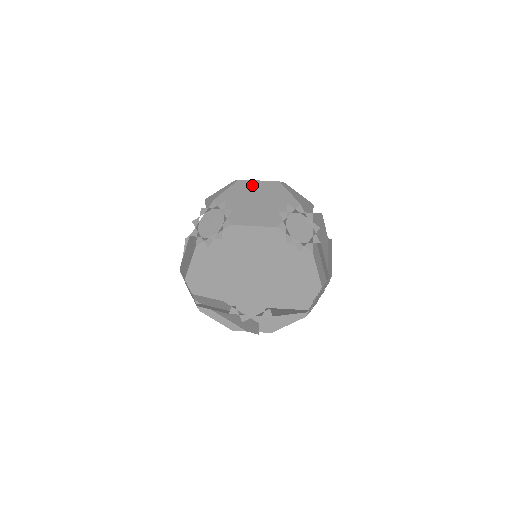
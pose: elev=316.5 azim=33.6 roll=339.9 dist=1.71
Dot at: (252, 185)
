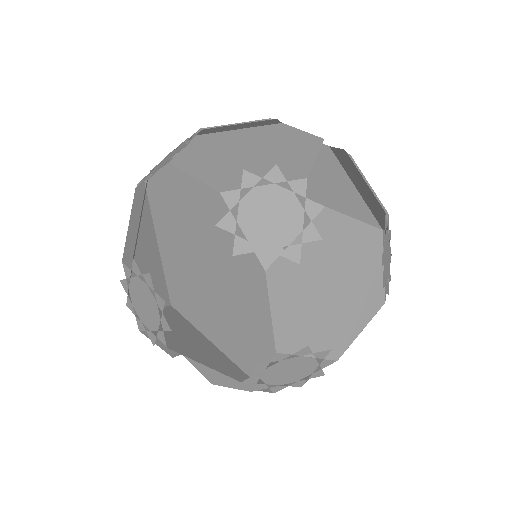
Dot at: (276, 130)
